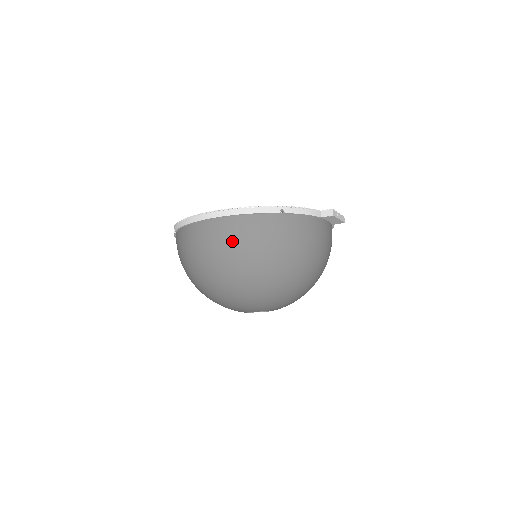
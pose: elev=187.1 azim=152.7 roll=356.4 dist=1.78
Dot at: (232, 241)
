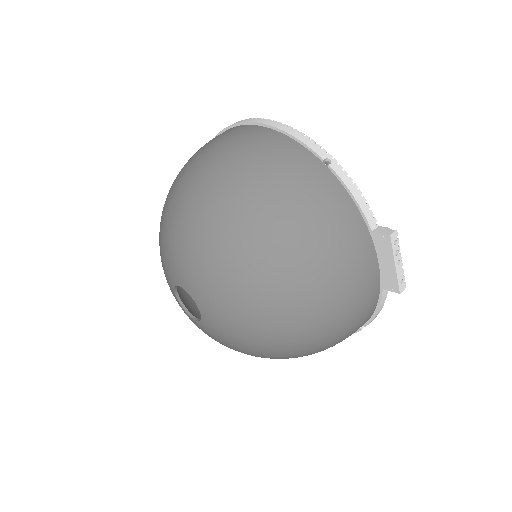
Dot at: (239, 145)
